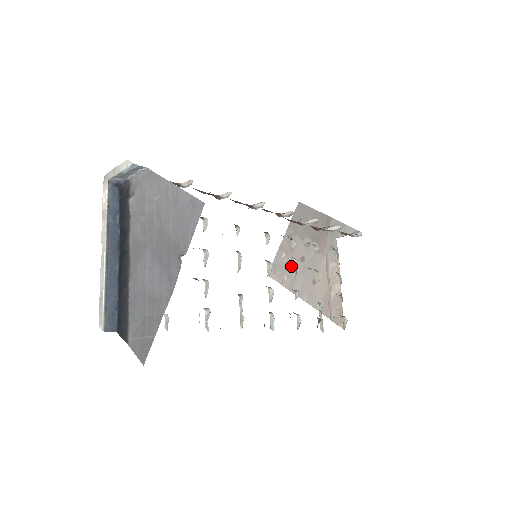
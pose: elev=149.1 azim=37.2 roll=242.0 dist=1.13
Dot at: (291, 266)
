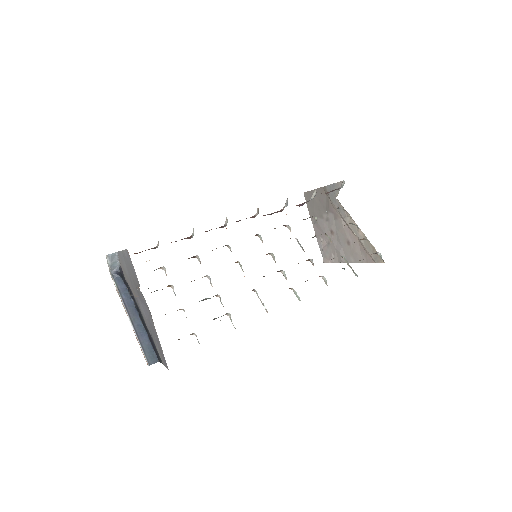
Dot at: (330, 244)
